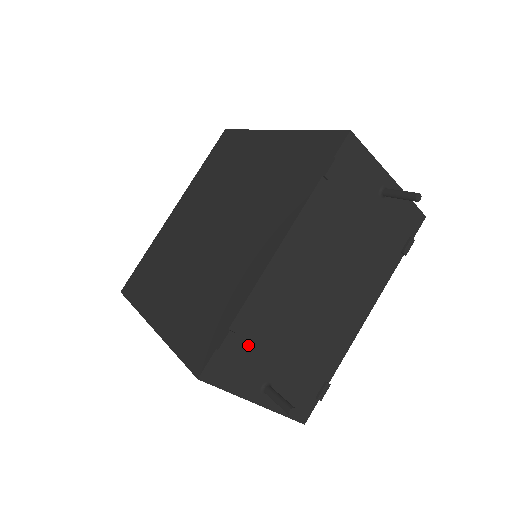
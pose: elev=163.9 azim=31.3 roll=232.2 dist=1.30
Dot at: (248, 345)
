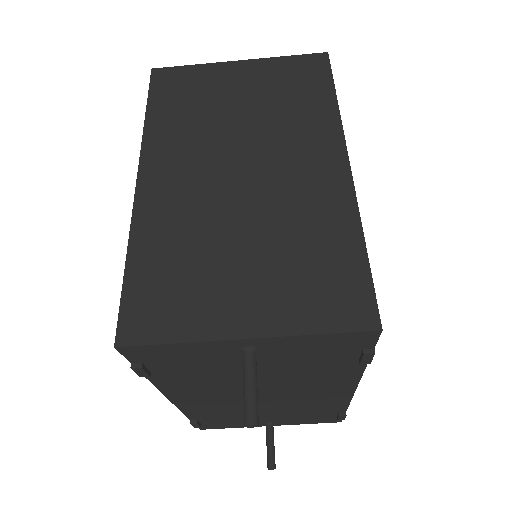
Dot at: (220, 420)
